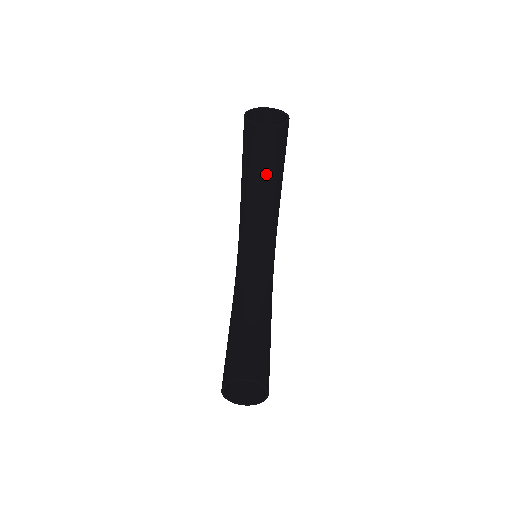
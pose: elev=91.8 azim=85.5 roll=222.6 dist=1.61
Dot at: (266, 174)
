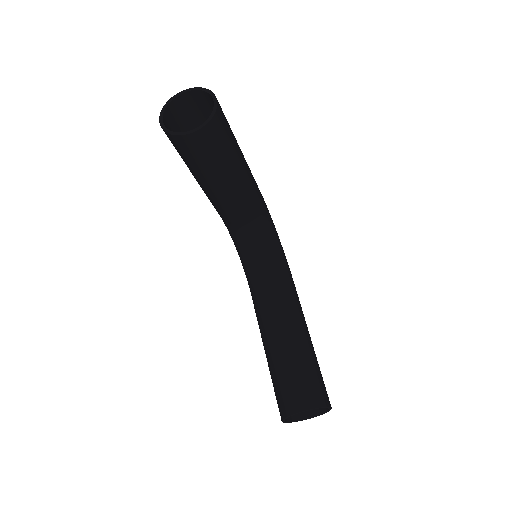
Dot at: (223, 175)
